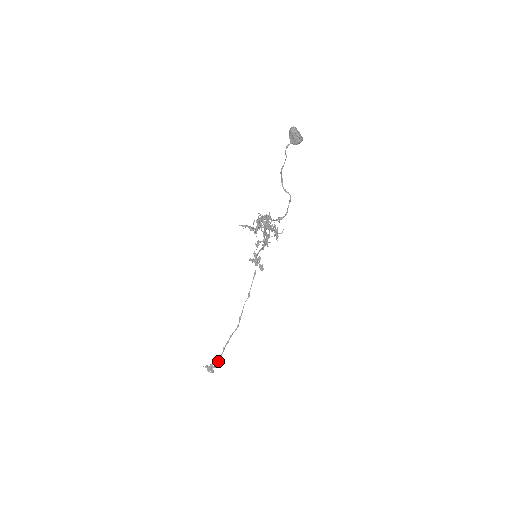
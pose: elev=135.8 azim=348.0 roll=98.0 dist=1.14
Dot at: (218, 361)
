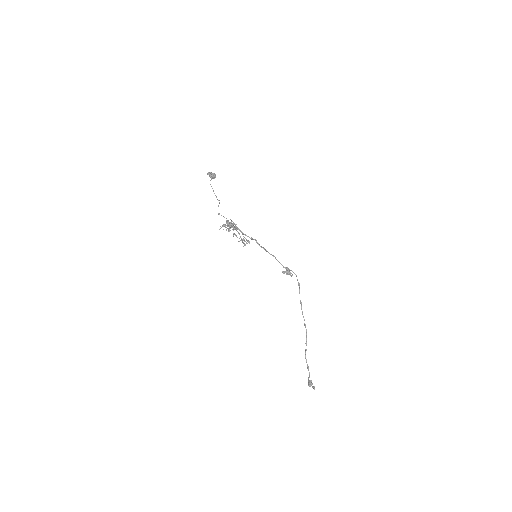
Dot at: (309, 372)
